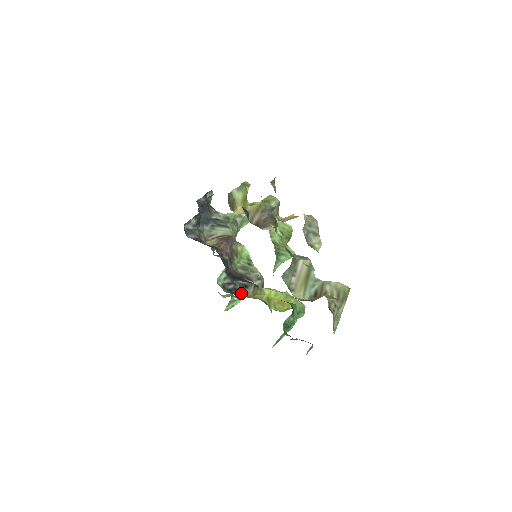
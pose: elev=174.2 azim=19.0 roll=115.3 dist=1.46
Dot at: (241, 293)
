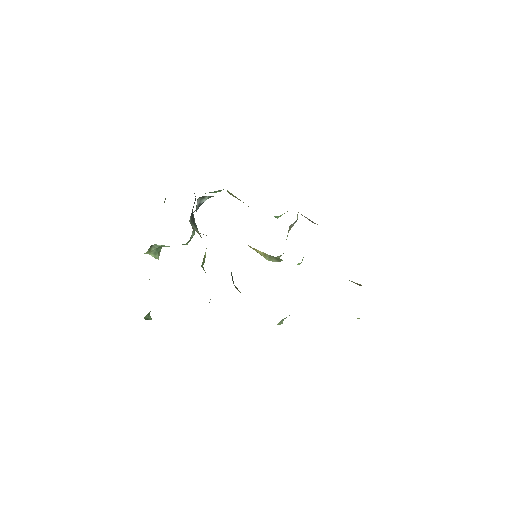
Dot at: occluded
